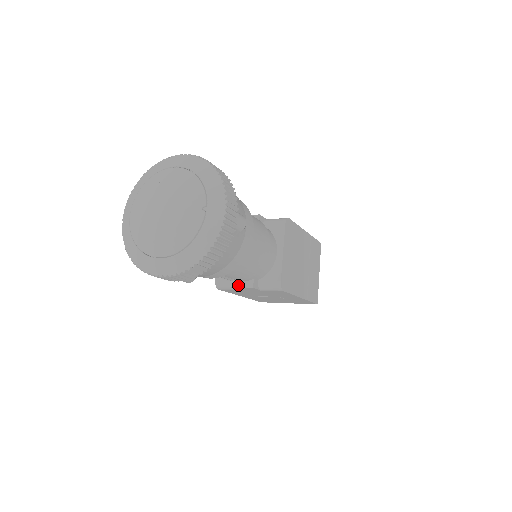
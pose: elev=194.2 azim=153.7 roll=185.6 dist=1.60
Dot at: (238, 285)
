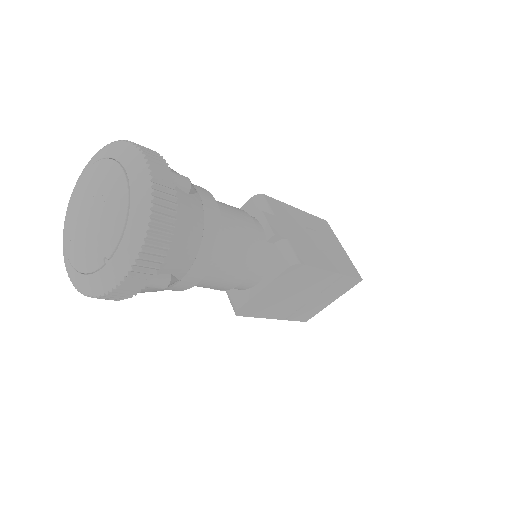
Dot at: occluded
